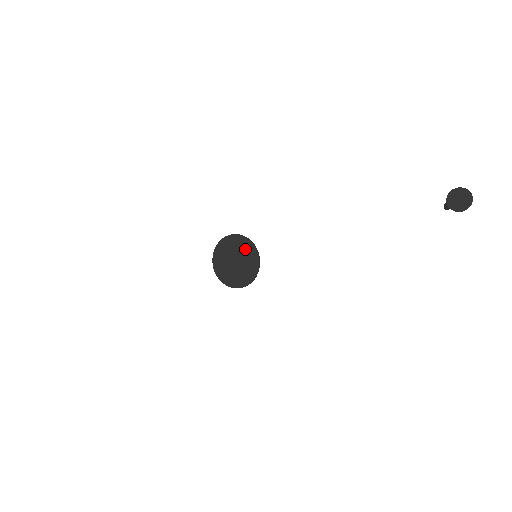
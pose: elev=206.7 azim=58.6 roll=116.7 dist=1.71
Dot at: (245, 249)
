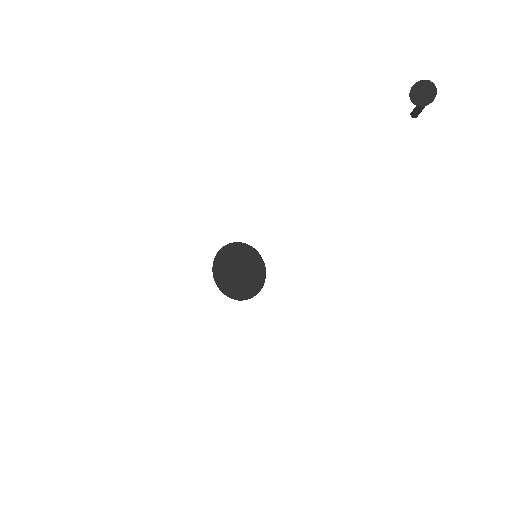
Dot at: (242, 254)
